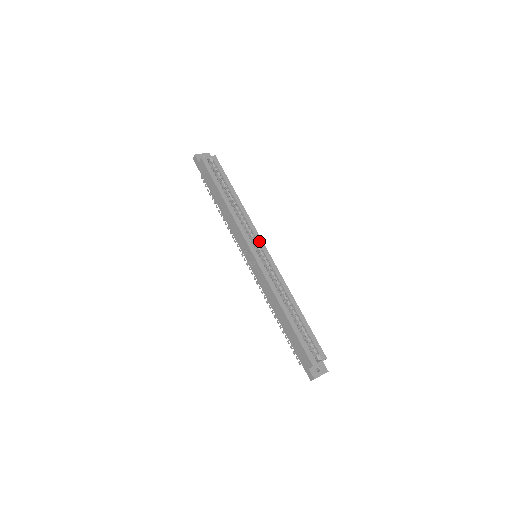
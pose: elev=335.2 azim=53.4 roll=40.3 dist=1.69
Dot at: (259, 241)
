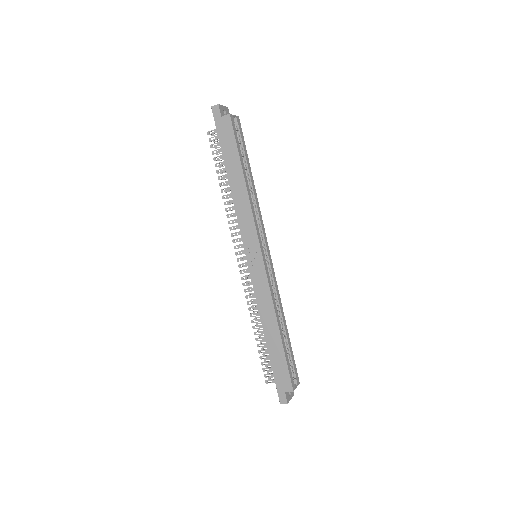
Dot at: (266, 241)
